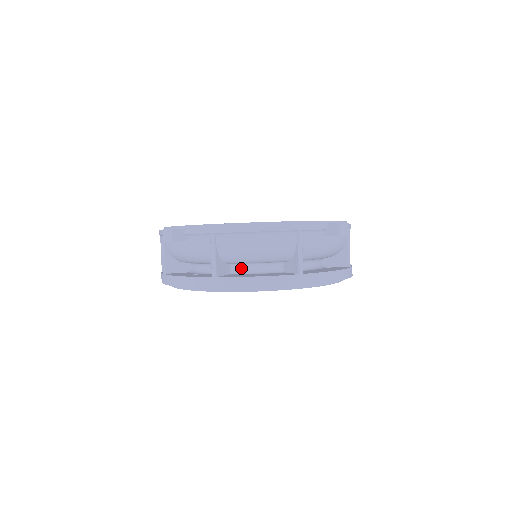
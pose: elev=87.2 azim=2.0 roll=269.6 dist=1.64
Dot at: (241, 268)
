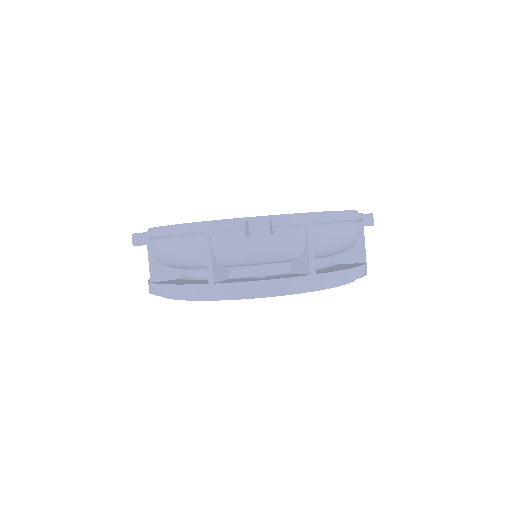
Dot at: (188, 273)
